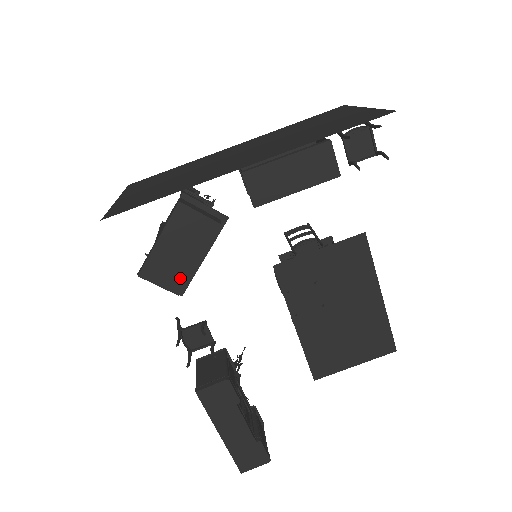
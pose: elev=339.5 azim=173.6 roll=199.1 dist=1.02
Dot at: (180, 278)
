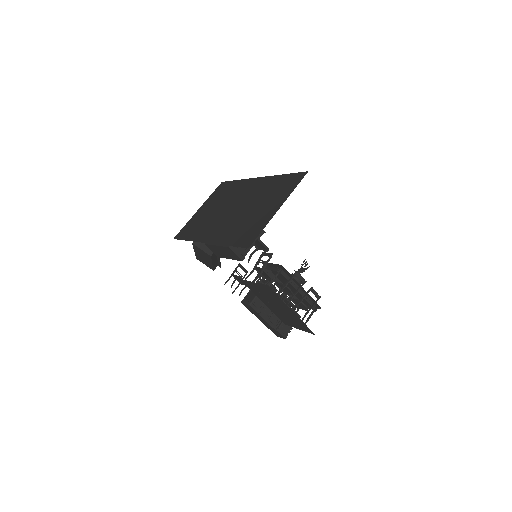
Dot at: (210, 266)
